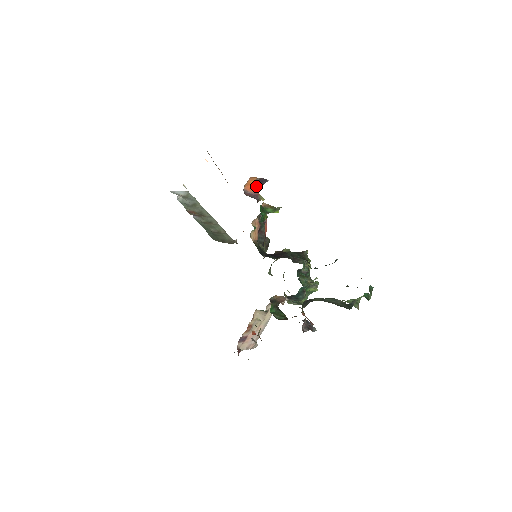
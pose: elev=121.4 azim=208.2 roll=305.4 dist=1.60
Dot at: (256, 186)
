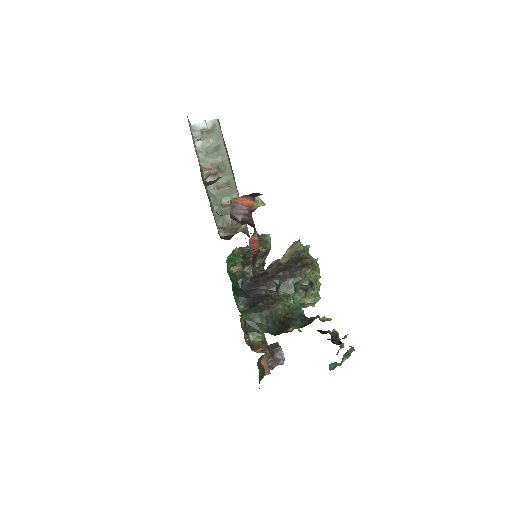
Dot at: (248, 198)
